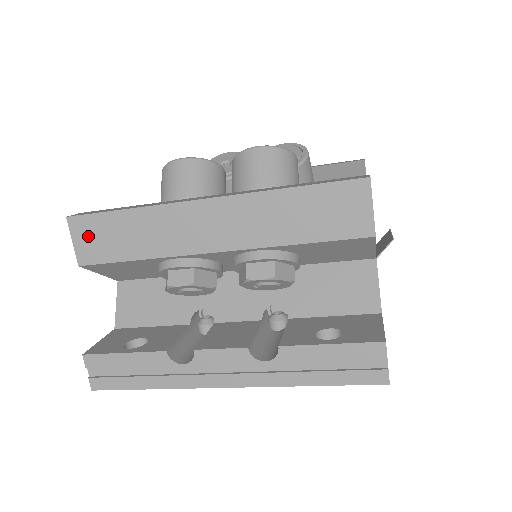
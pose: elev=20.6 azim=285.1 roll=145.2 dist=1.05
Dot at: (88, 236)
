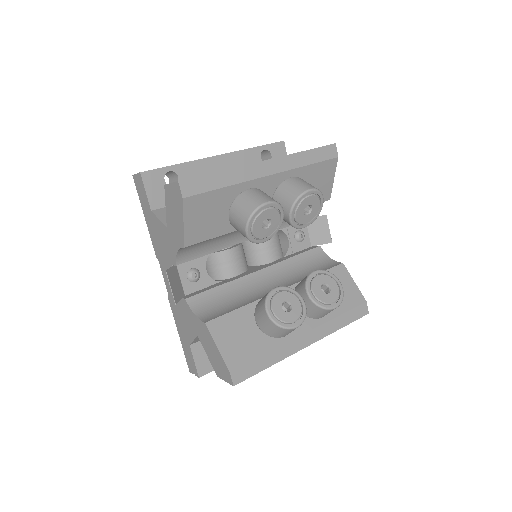
Dot at: occluded
